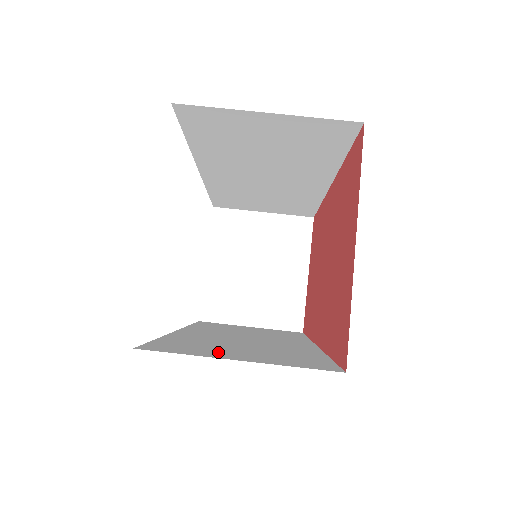
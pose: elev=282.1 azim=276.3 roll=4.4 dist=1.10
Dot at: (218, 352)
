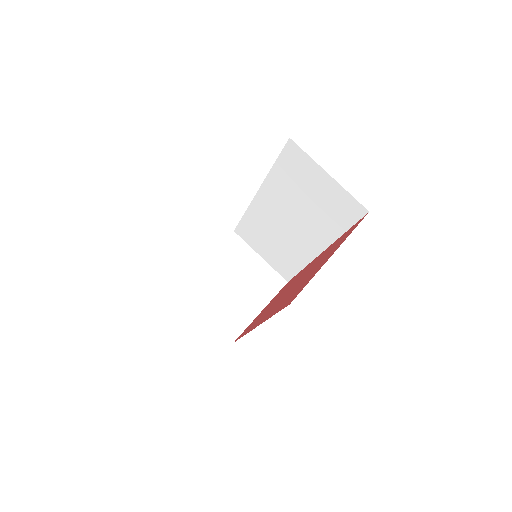
Dot at: occluded
